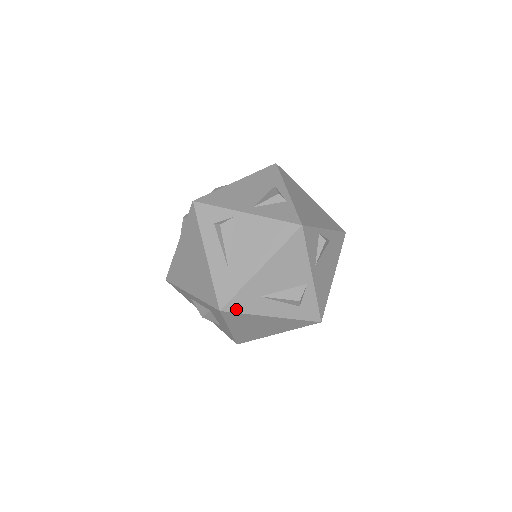
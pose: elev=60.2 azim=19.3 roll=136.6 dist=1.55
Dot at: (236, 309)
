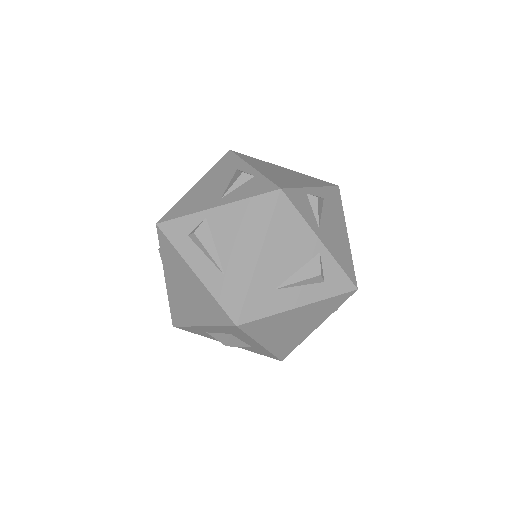
Dot at: (254, 316)
